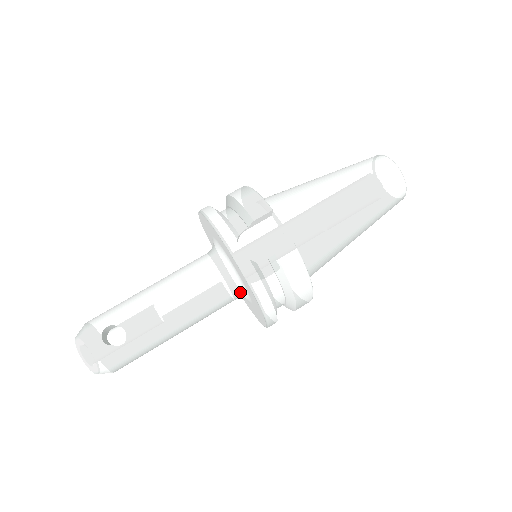
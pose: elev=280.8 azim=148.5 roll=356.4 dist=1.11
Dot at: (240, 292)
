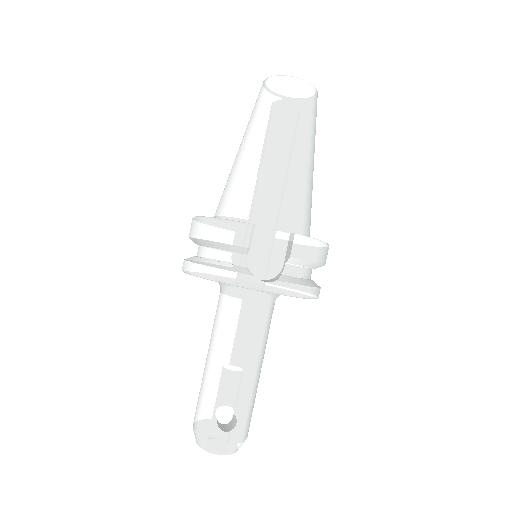
Dot at: (277, 297)
